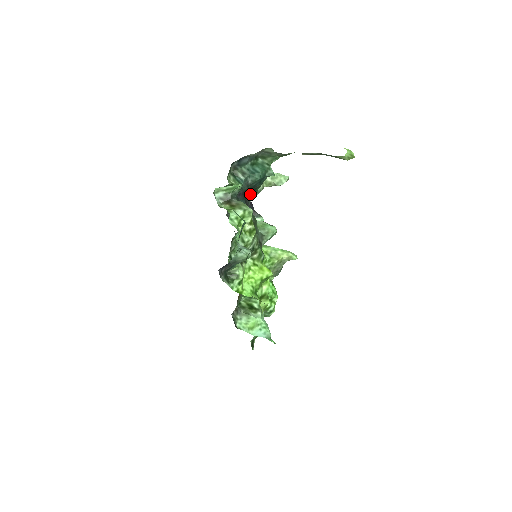
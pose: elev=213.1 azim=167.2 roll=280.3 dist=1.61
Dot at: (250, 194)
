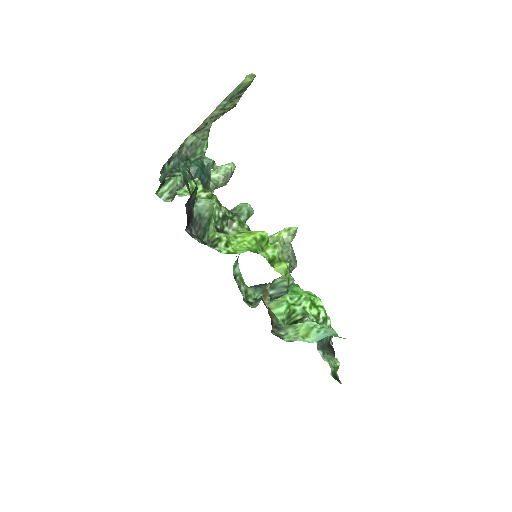
Dot at: occluded
